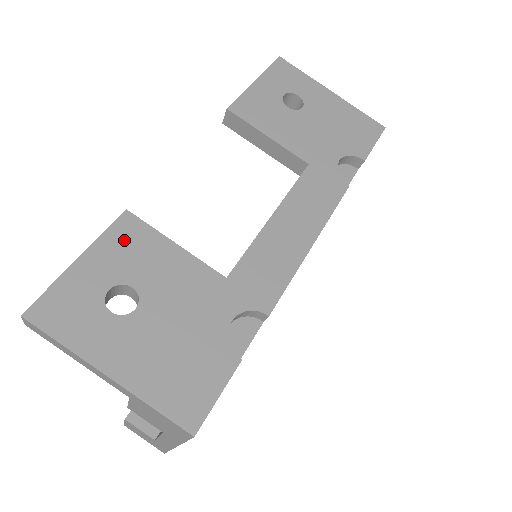
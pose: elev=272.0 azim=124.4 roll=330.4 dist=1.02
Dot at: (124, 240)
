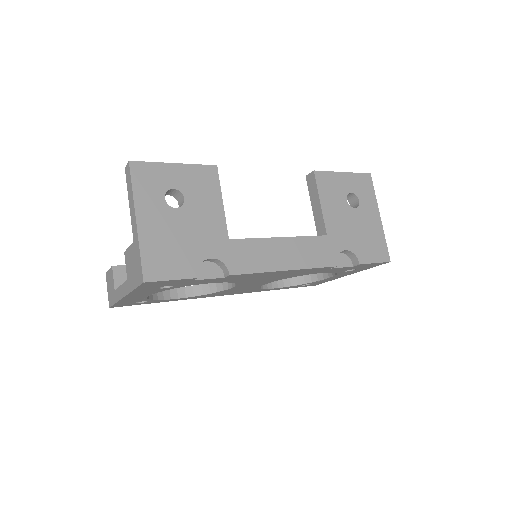
Dot at: (202, 176)
